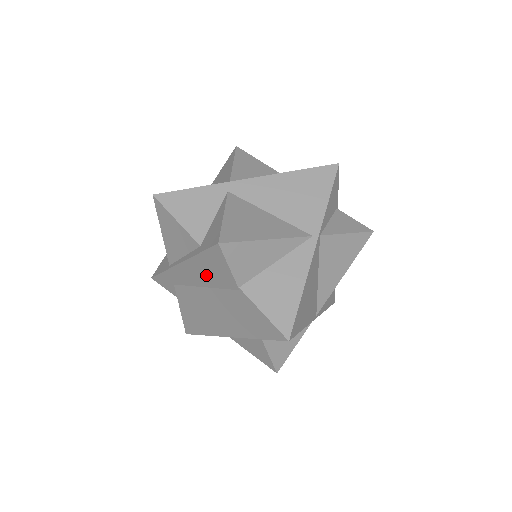
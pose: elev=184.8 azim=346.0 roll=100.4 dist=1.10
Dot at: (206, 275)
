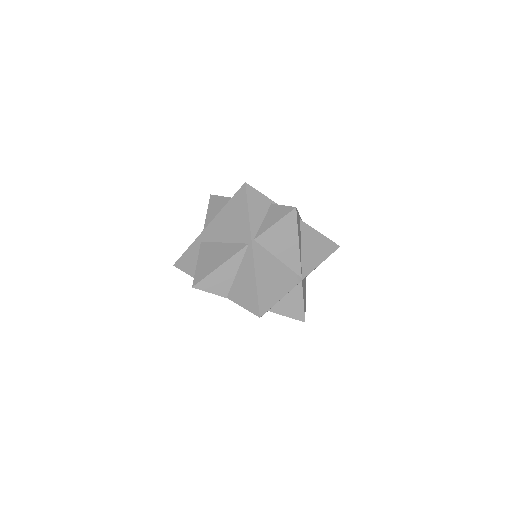
Dot at: occluded
